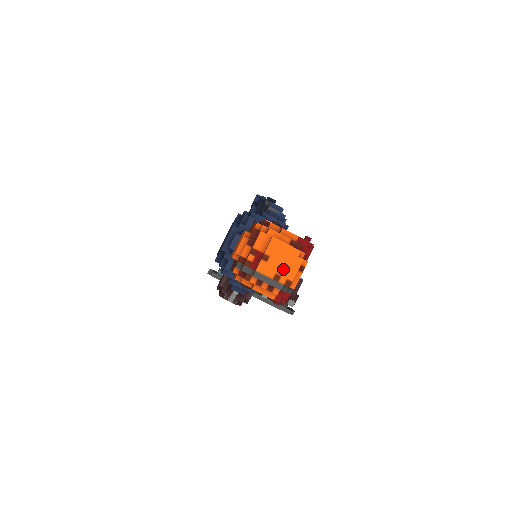
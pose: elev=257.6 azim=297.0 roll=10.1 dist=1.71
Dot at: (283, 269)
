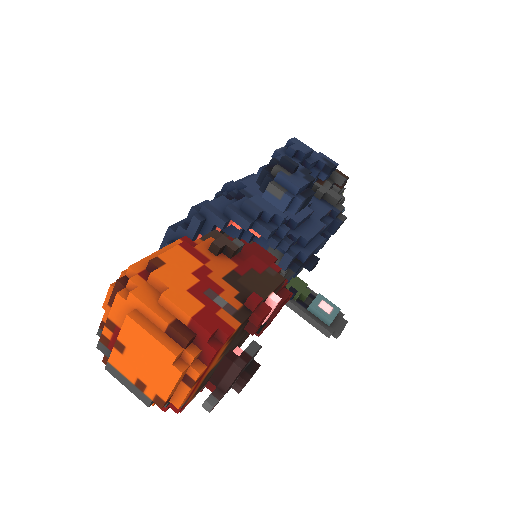
Dot at: (149, 375)
